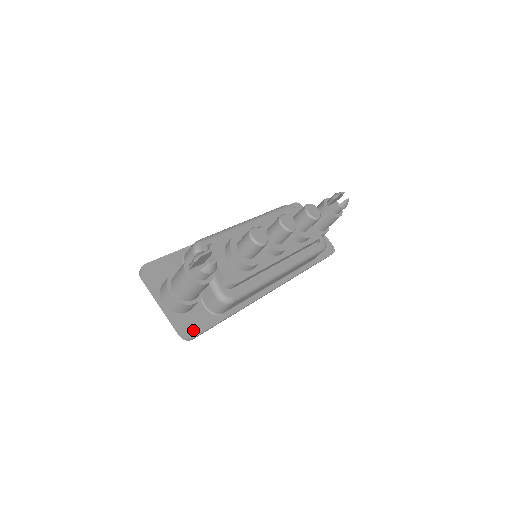
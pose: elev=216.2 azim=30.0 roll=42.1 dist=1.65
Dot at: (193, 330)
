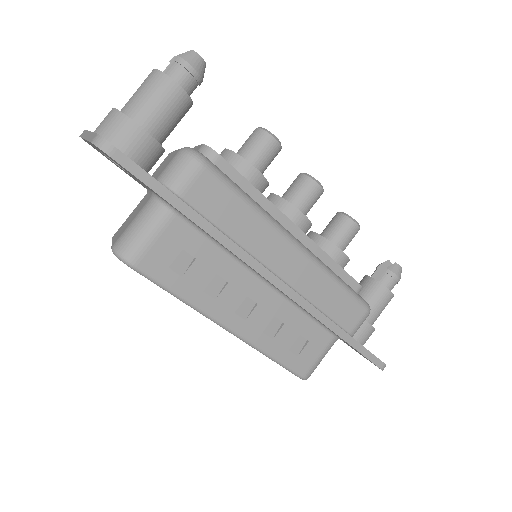
Dot at: occluded
